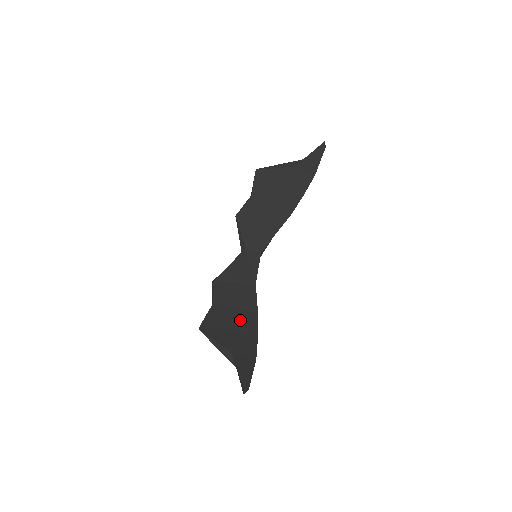
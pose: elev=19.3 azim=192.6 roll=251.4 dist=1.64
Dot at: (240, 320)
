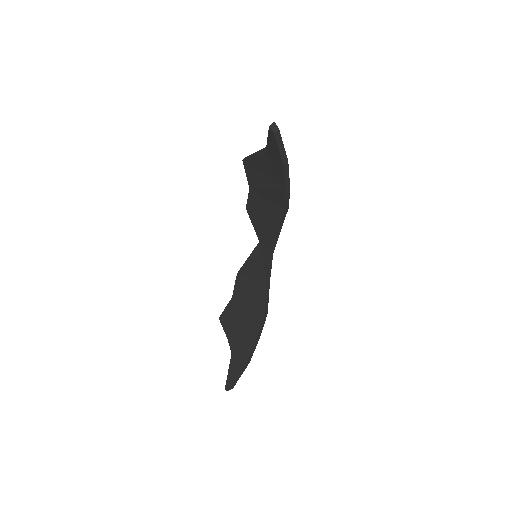
Dot at: (247, 318)
